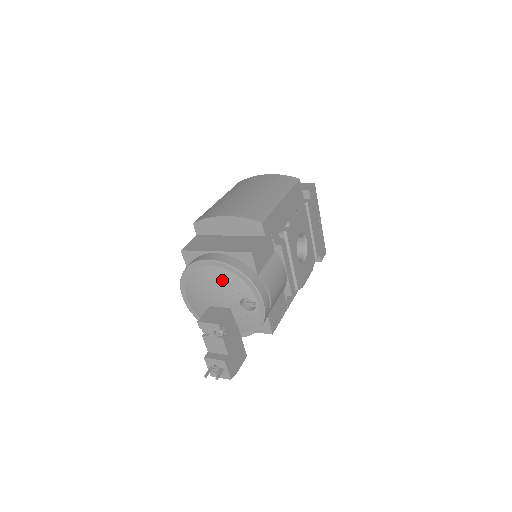
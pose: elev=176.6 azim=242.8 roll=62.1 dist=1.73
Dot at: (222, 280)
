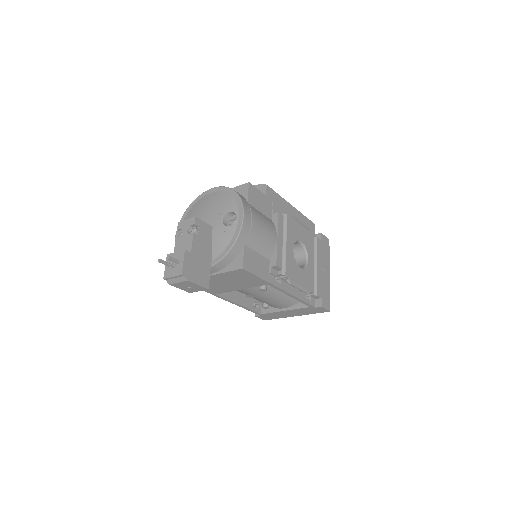
Dot at: (216, 201)
